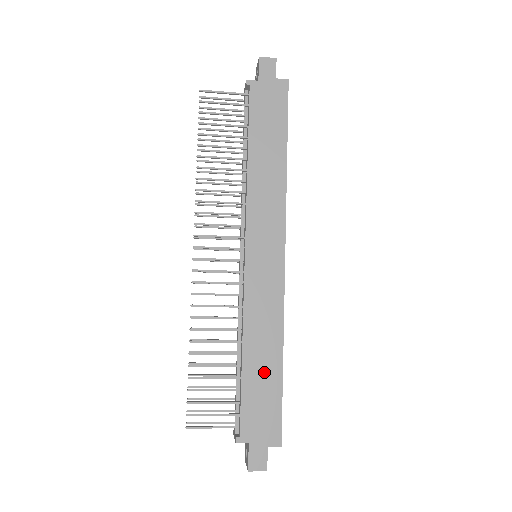
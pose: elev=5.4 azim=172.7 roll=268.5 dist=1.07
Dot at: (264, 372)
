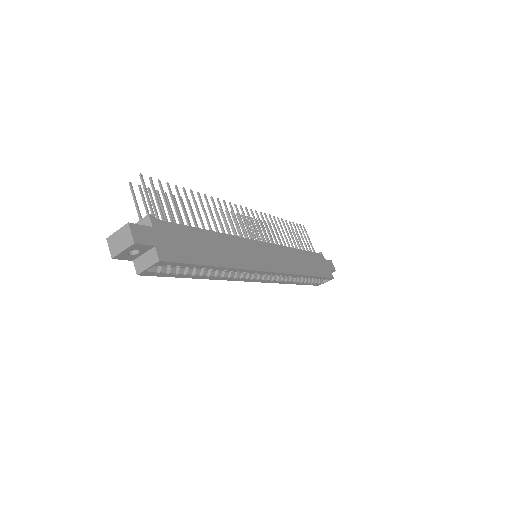
Dot at: (207, 249)
